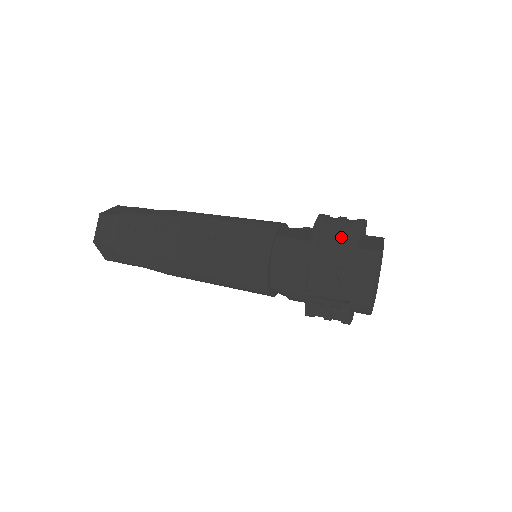
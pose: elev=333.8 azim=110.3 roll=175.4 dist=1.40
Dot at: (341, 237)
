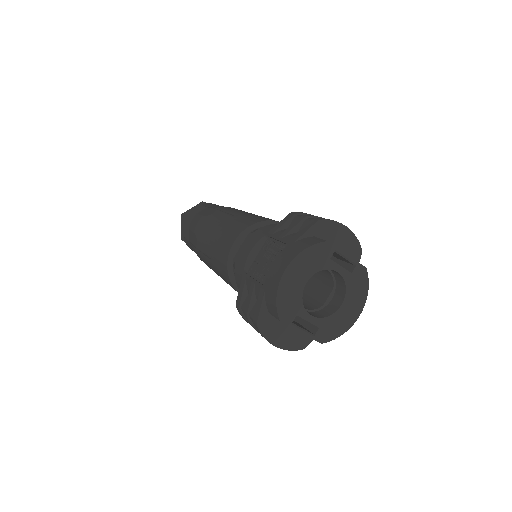
Dot at: (307, 220)
